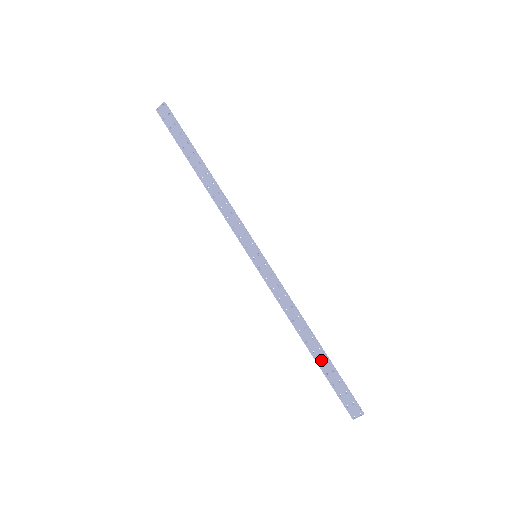
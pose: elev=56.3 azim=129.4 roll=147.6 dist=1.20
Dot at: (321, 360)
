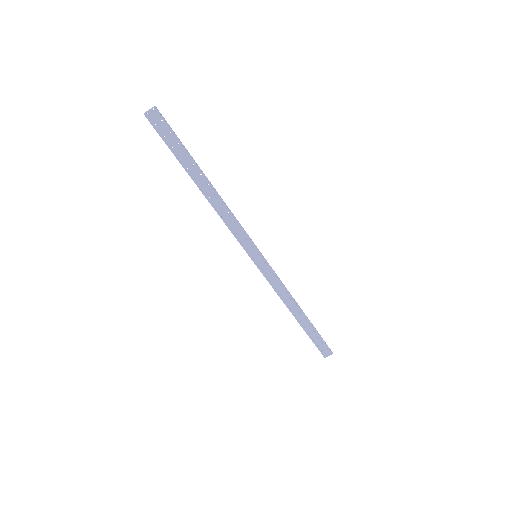
Dot at: (306, 325)
